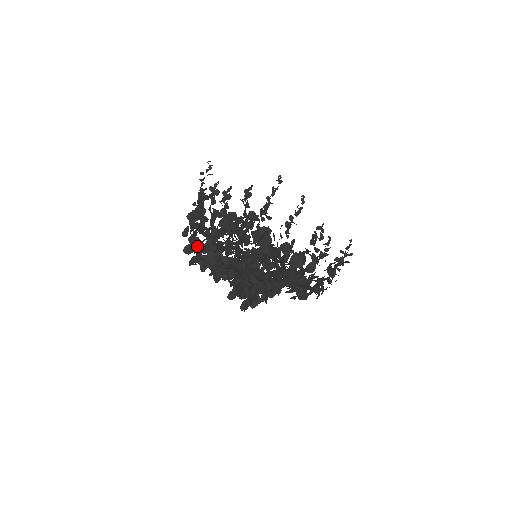
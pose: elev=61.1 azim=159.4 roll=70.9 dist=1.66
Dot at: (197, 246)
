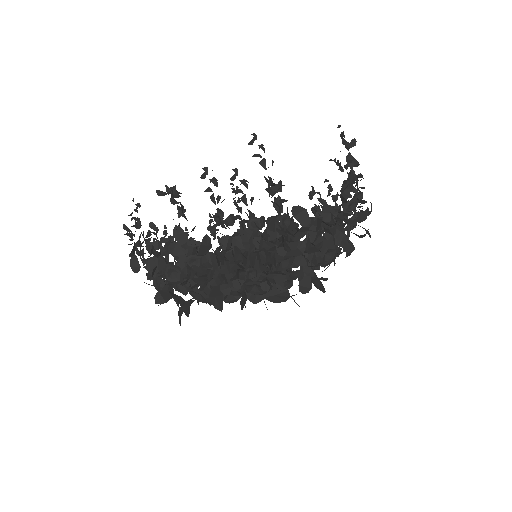
Dot at: occluded
